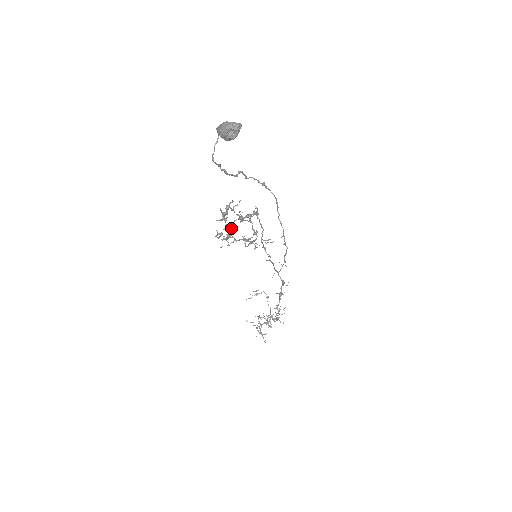
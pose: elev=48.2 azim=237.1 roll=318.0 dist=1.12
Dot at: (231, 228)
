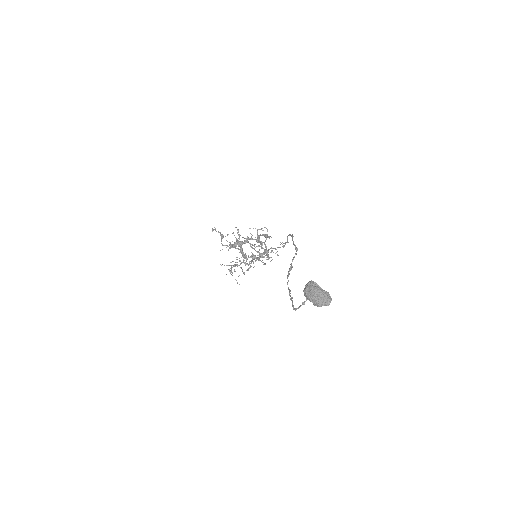
Dot at: occluded
